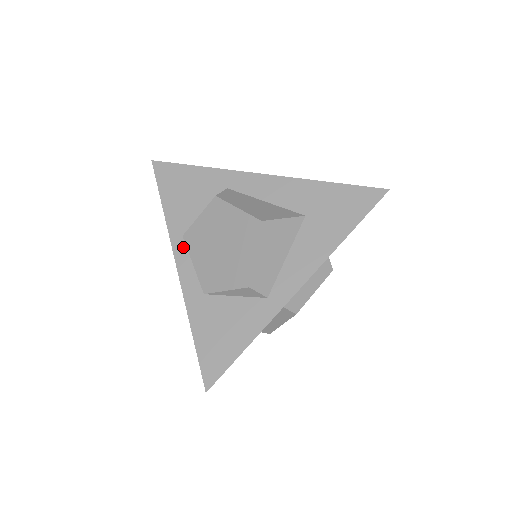
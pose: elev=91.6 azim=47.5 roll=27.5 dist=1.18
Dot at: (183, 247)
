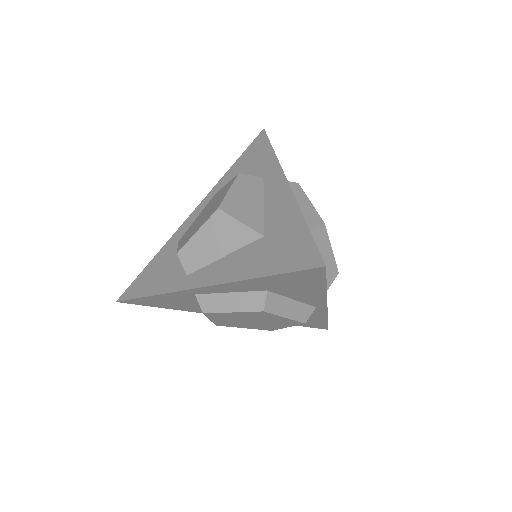
Dot at: (207, 202)
